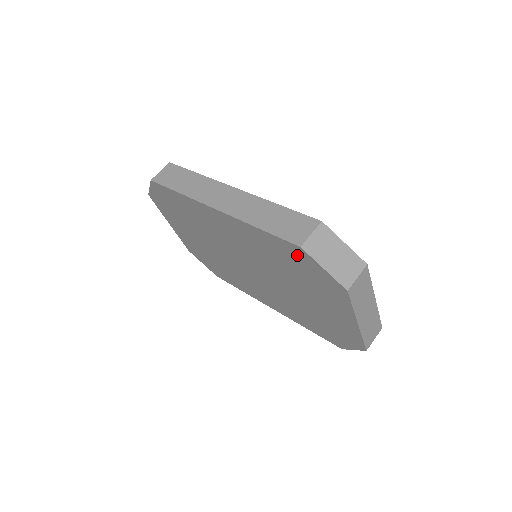
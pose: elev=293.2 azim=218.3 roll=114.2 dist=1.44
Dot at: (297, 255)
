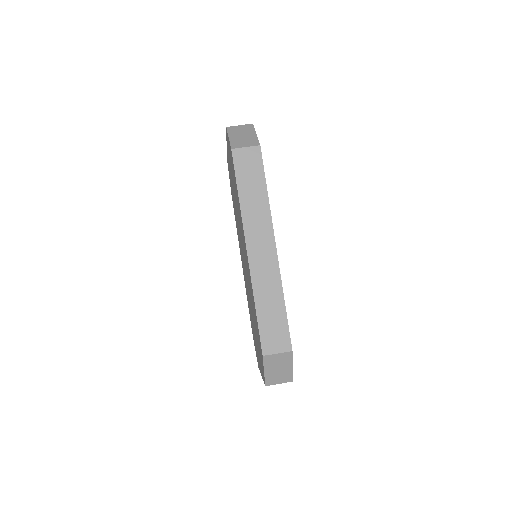
Dot at: (260, 345)
